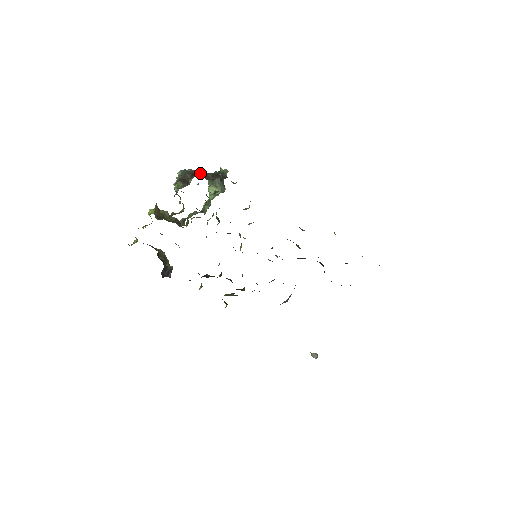
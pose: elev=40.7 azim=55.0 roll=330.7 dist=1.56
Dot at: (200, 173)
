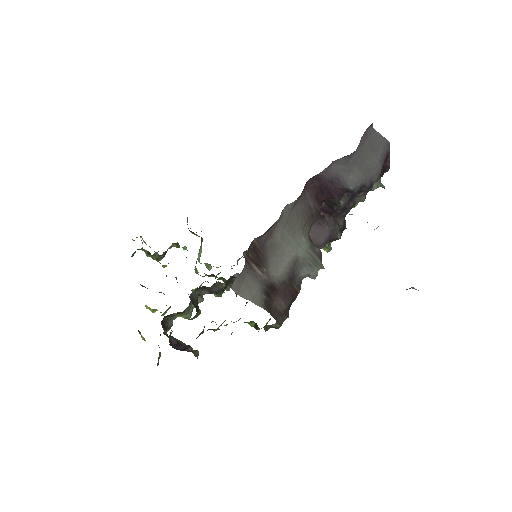
Dot at: occluded
